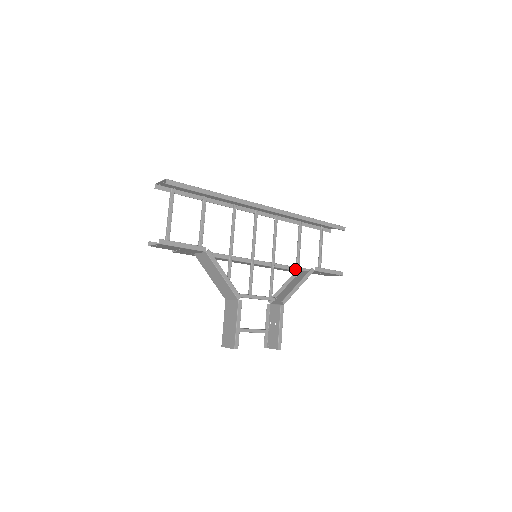
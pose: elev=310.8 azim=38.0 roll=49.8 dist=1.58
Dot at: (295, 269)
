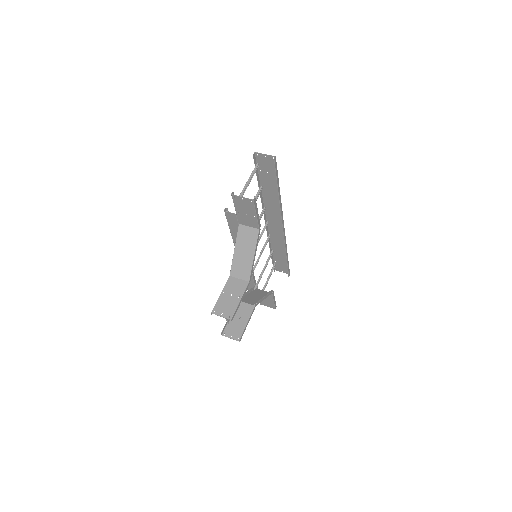
Dot at: (255, 284)
